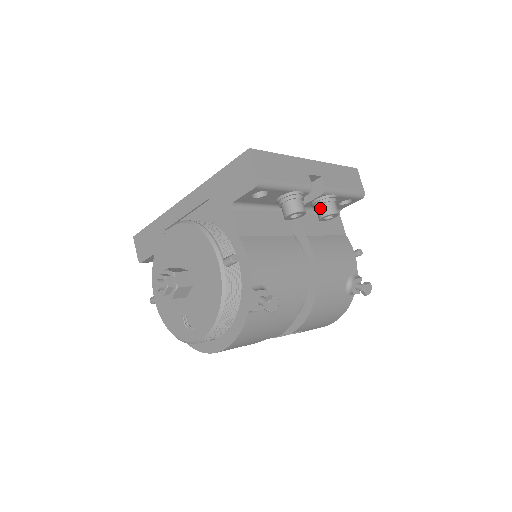
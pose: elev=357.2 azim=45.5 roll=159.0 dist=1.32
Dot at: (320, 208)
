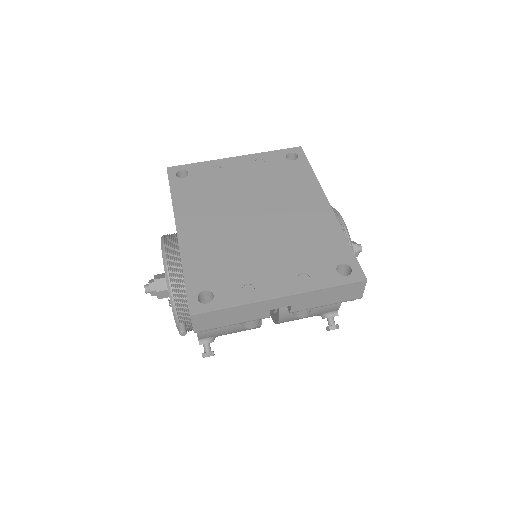
Dot at: occluded
